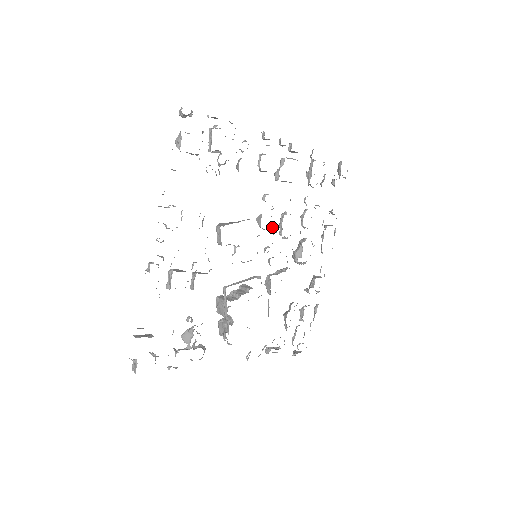
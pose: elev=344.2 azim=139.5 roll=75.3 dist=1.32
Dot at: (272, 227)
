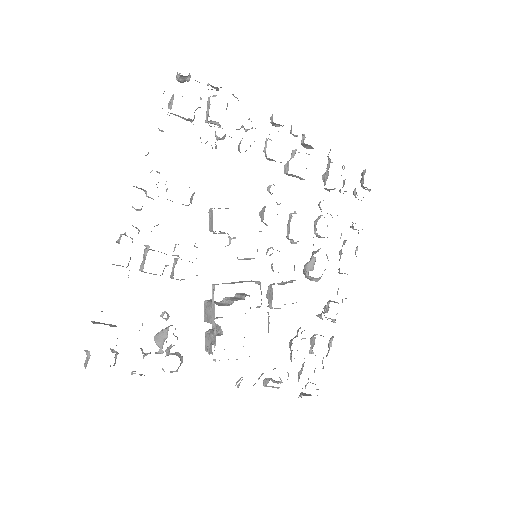
Dot at: occluded
